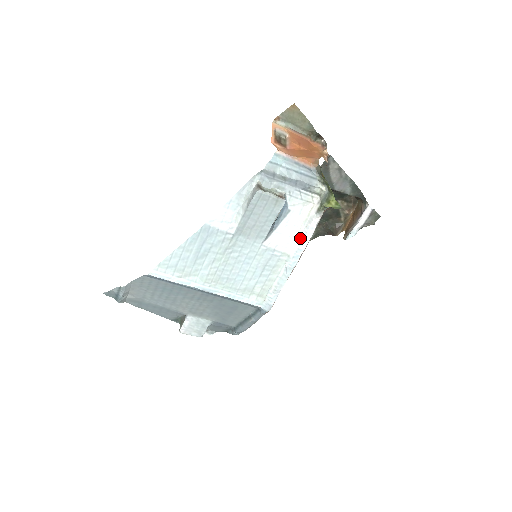
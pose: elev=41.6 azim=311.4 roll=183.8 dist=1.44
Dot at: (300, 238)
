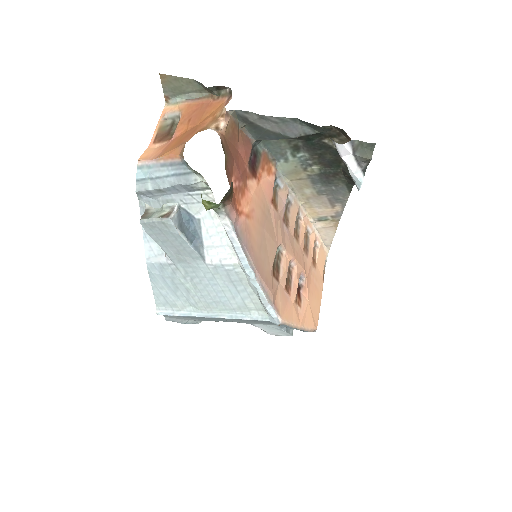
Dot at: (232, 245)
